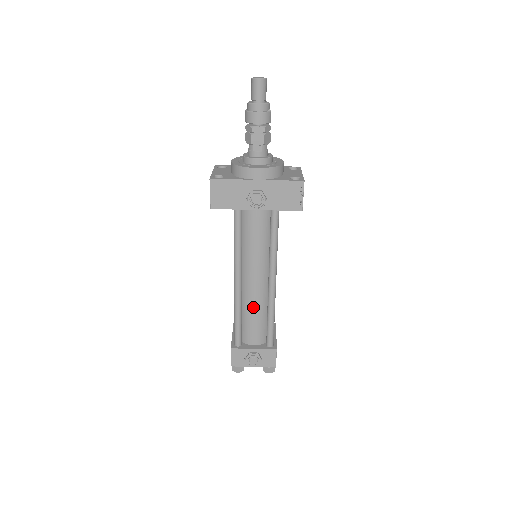
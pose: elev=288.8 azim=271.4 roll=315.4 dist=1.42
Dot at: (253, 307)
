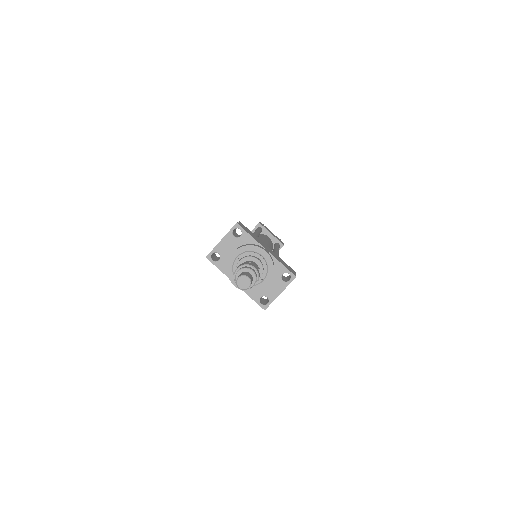
Dot at: occluded
